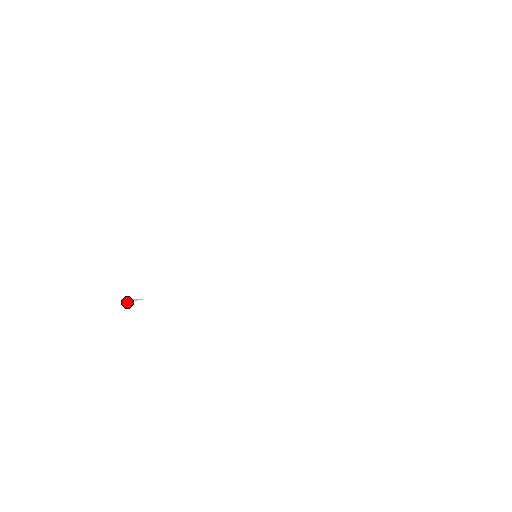
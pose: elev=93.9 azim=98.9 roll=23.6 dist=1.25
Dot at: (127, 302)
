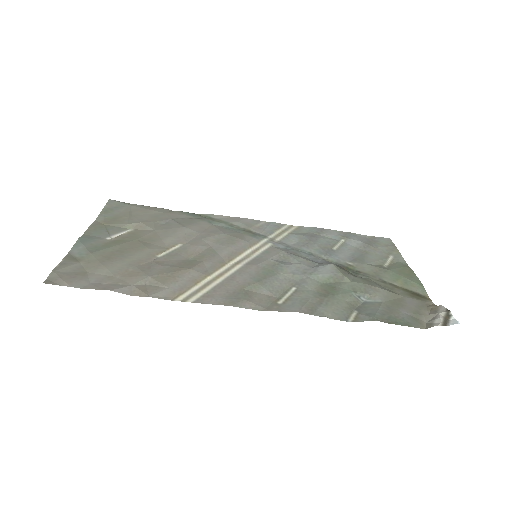
Dot at: (111, 226)
